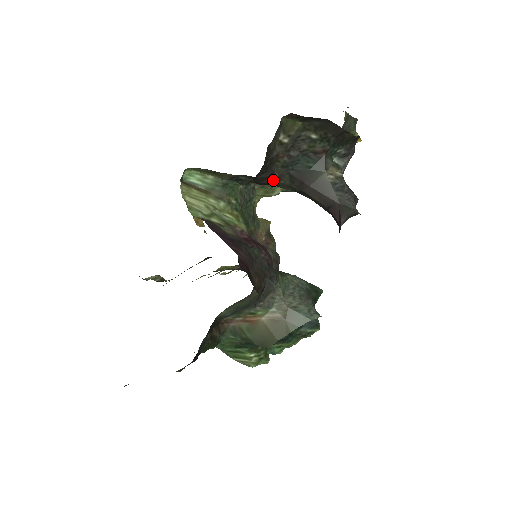
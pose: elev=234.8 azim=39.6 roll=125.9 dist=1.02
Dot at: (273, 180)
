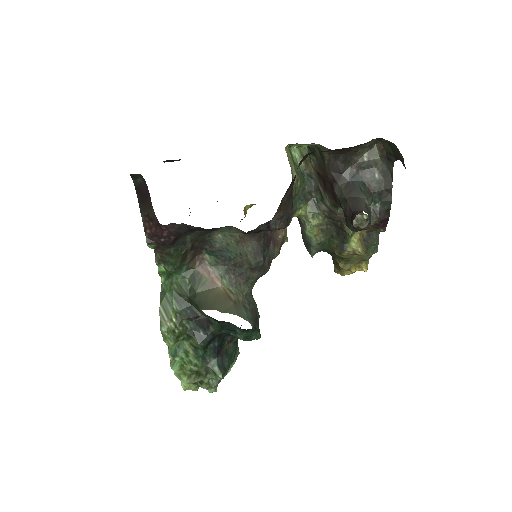
Dot at: (338, 178)
